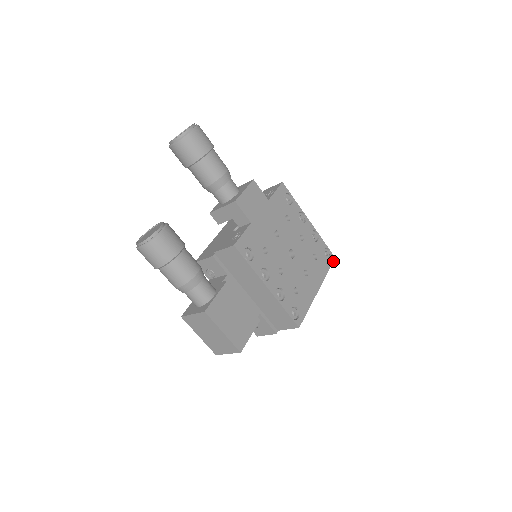
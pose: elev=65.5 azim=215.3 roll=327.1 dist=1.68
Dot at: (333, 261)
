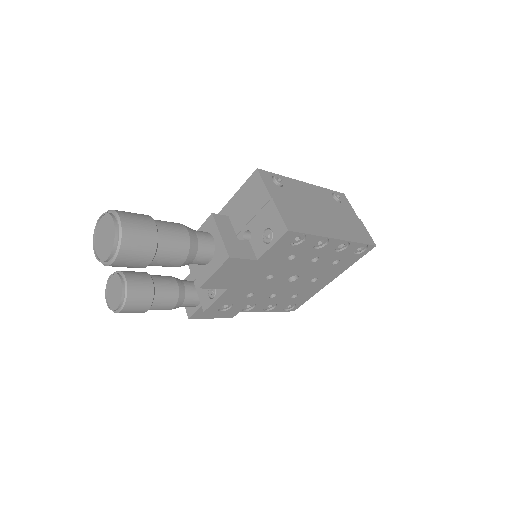
Dot at: (370, 250)
